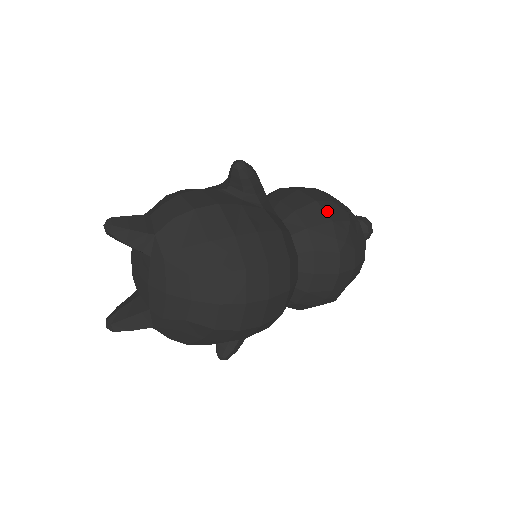
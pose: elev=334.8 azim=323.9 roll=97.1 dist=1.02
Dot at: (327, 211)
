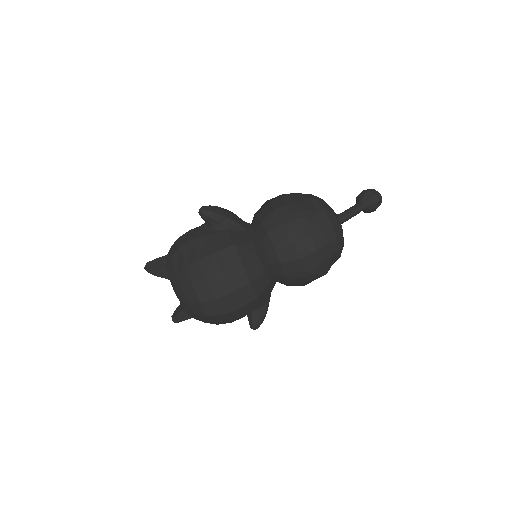
Dot at: (283, 215)
